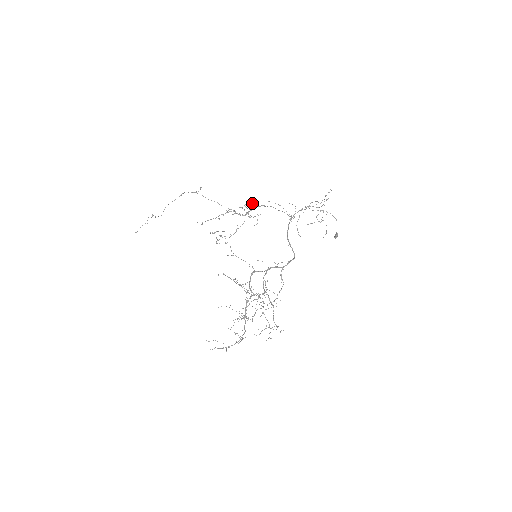
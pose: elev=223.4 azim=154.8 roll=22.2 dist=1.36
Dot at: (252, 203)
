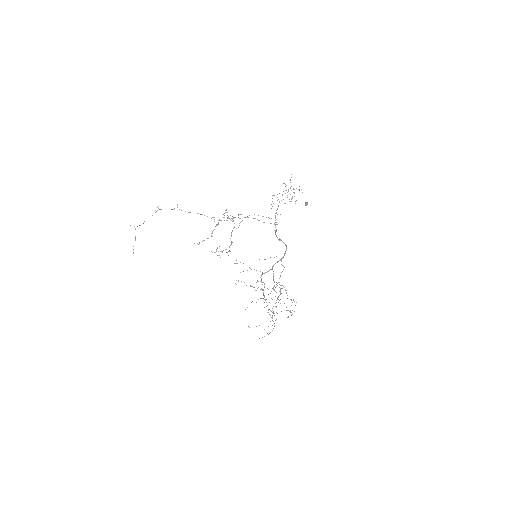
Dot at: (239, 223)
